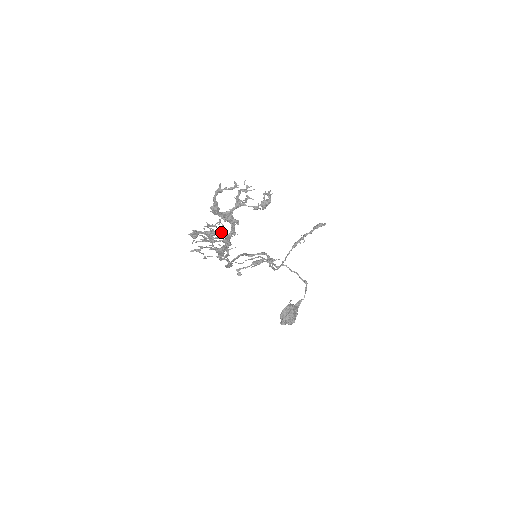
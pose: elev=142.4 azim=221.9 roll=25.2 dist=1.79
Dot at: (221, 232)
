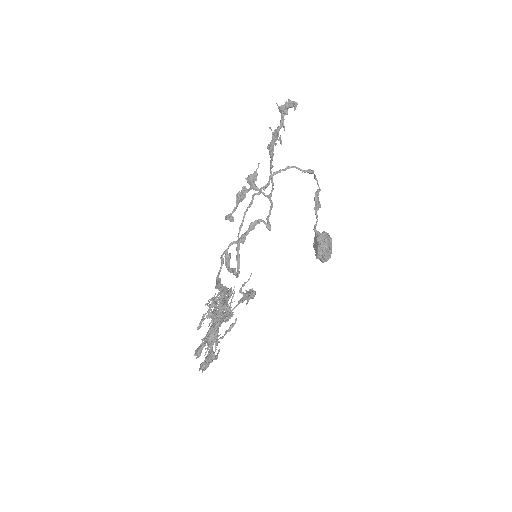
Dot at: occluded
